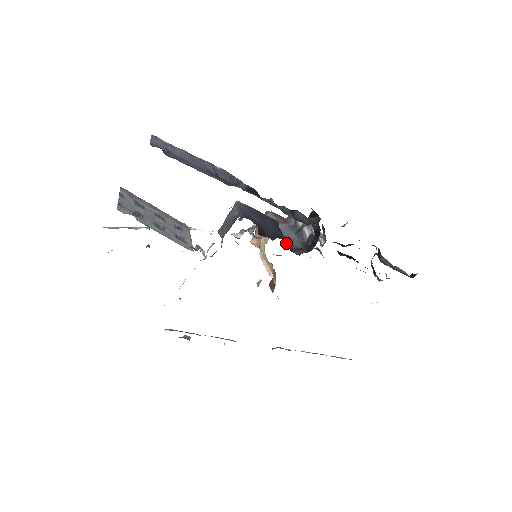
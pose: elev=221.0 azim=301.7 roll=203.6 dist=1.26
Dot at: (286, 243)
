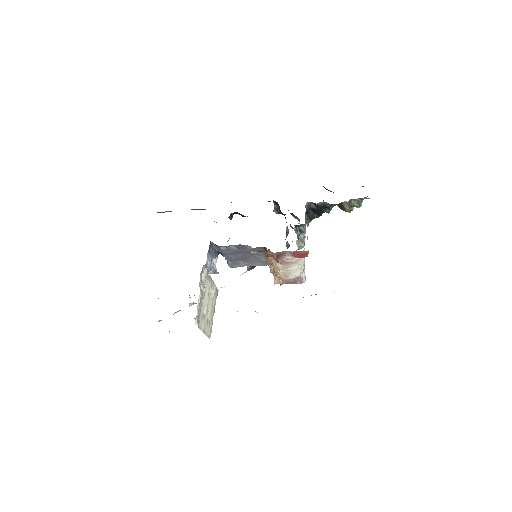
Dot at: occluded
